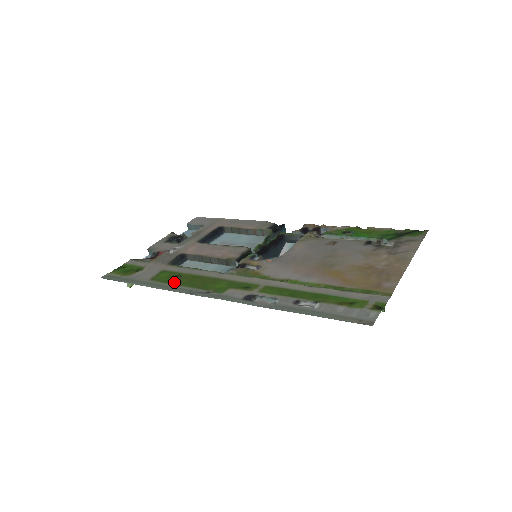
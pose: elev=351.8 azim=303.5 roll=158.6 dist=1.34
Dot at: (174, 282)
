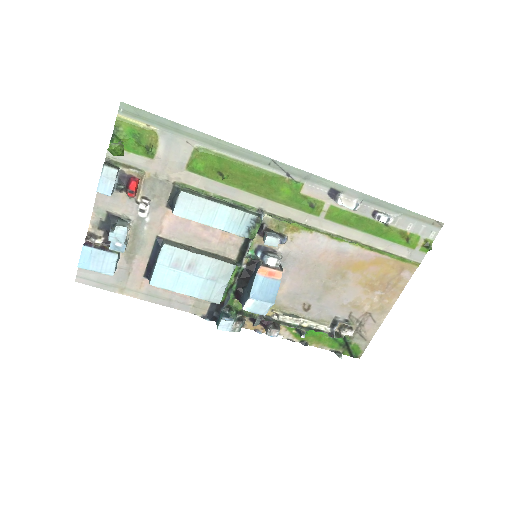
Dot at: (230, 163)
